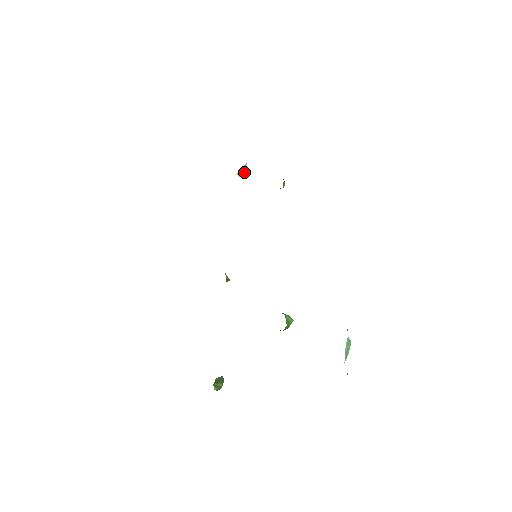
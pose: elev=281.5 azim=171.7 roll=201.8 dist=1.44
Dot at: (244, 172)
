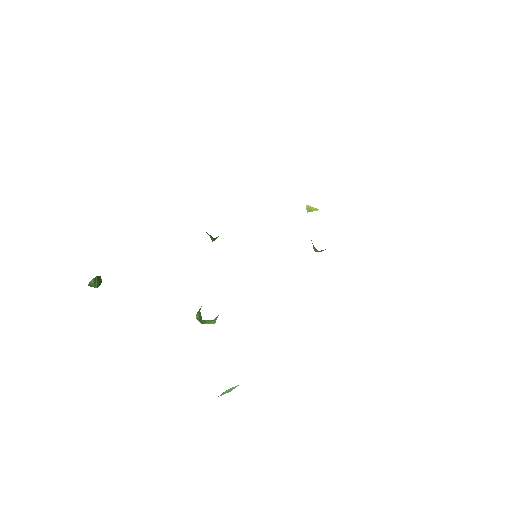
Dot at: (312, 211)
